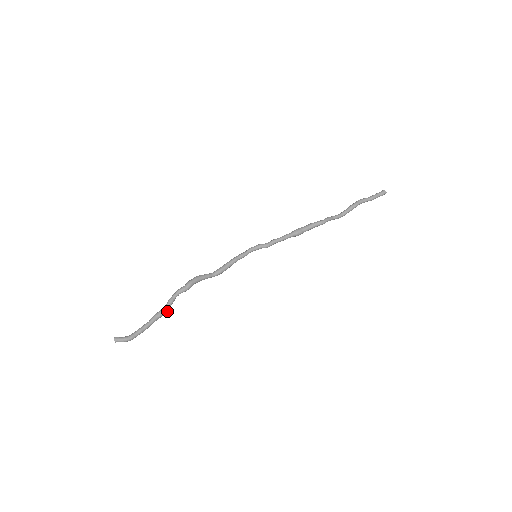
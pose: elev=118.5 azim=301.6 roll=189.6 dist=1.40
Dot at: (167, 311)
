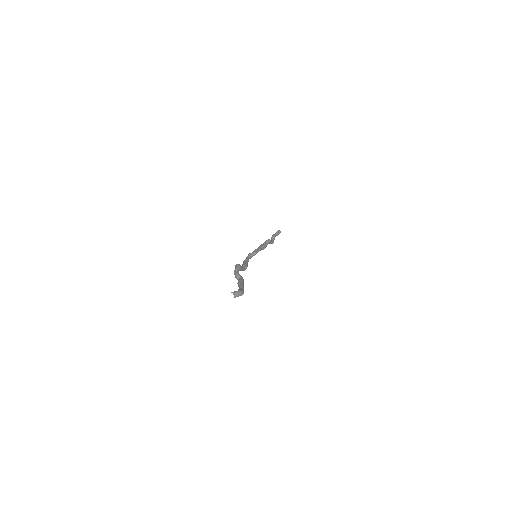
Dot at: (243, 280)
